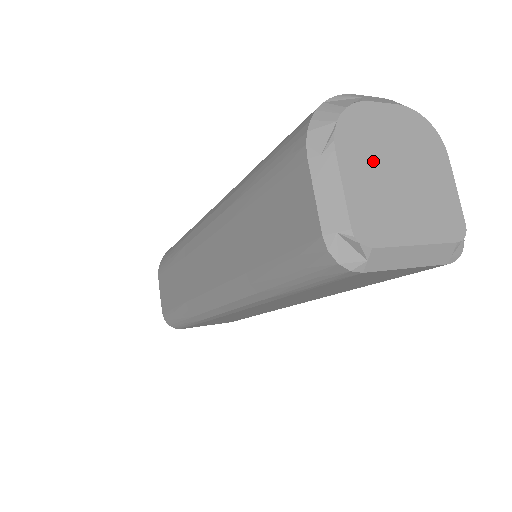
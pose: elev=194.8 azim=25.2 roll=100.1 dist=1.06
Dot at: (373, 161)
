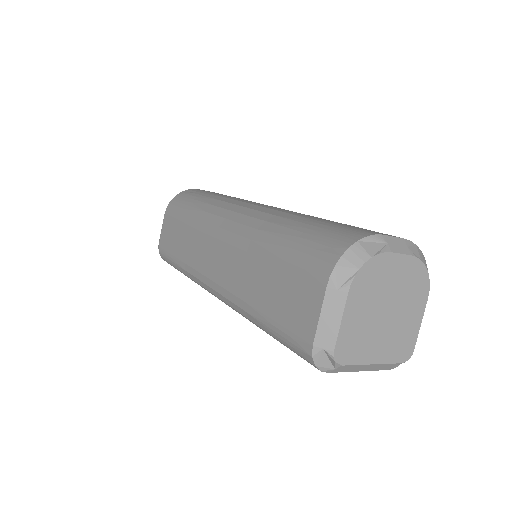
Dot at: (371, 301)
